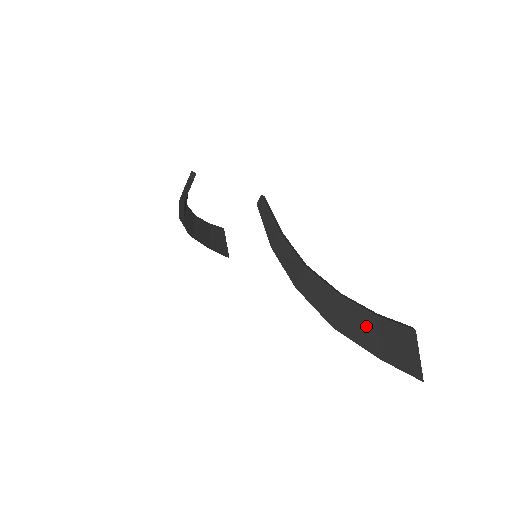
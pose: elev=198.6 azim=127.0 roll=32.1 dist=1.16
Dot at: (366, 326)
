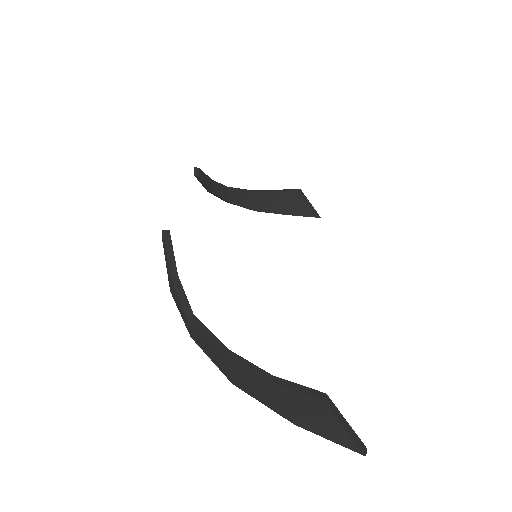
Dot at: (261, 388)
